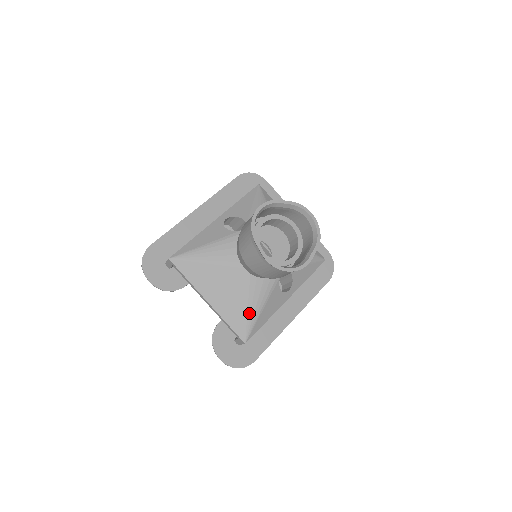
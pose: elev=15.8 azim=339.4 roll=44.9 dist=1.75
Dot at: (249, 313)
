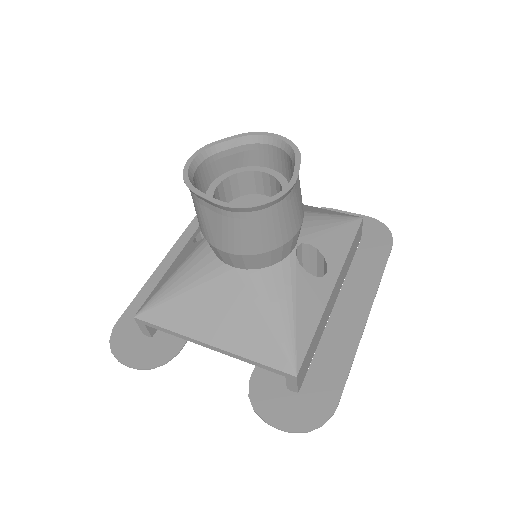
Dot at: (276, 326)
